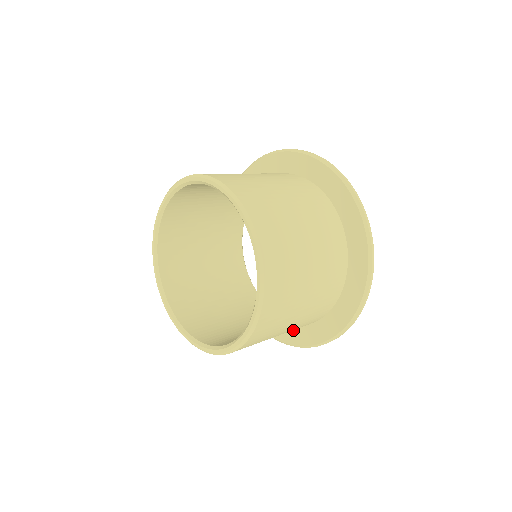
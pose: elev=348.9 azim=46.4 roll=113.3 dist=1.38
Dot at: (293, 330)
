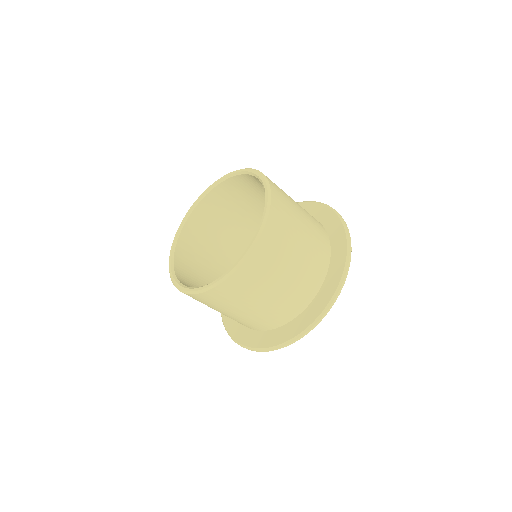
Dot at: (323, 289)
